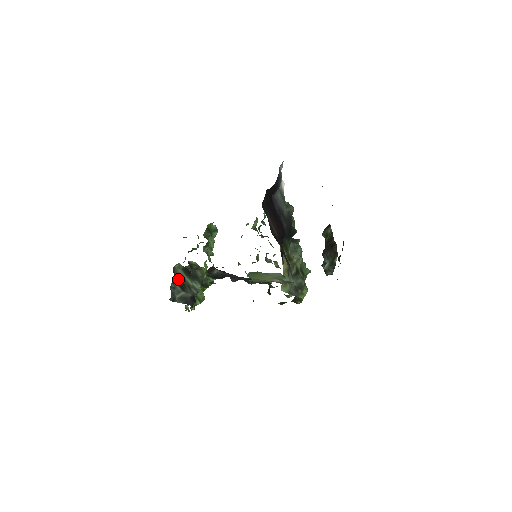
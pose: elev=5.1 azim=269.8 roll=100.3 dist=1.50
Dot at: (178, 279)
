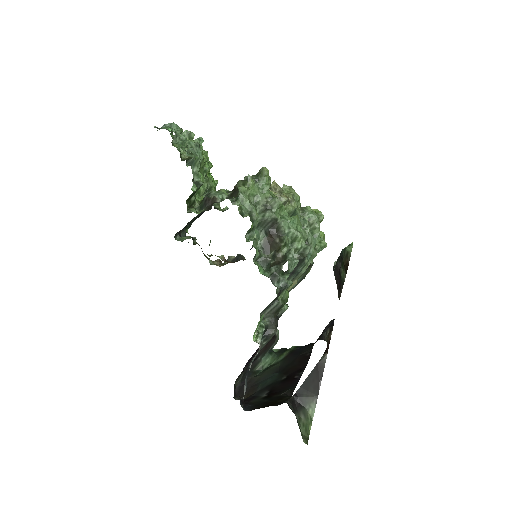
Dot at: (183, 228)
